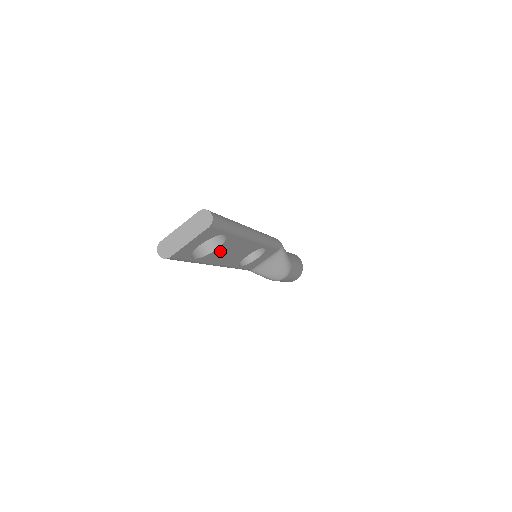
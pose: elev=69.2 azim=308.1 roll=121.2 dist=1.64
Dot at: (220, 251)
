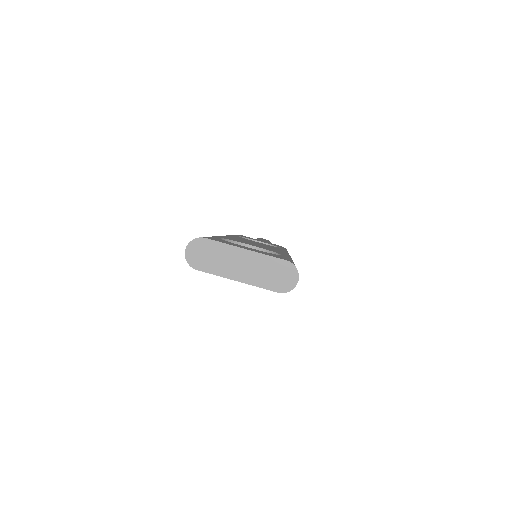
Dot at: occluded
